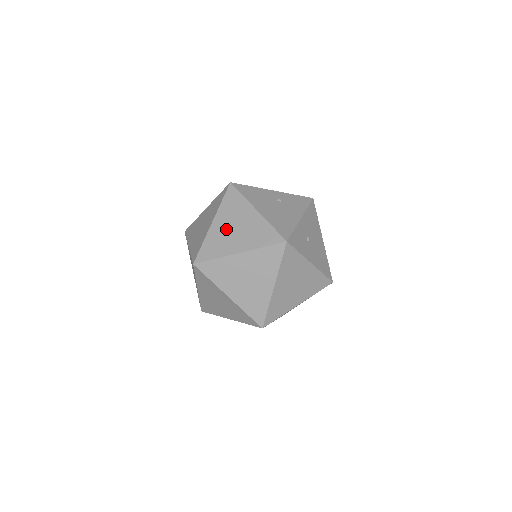
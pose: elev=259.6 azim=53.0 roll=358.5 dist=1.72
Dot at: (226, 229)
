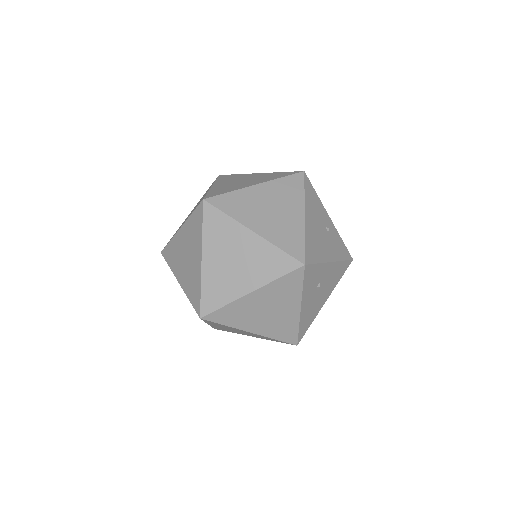
Dot at: (262, 202)
